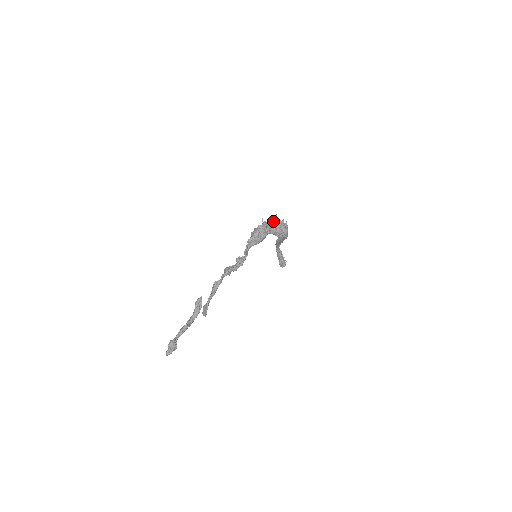
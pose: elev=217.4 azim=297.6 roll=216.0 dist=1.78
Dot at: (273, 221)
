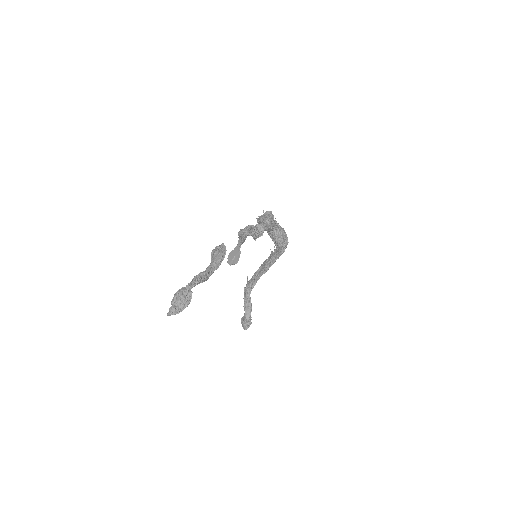
Dot at: (275, 221)
